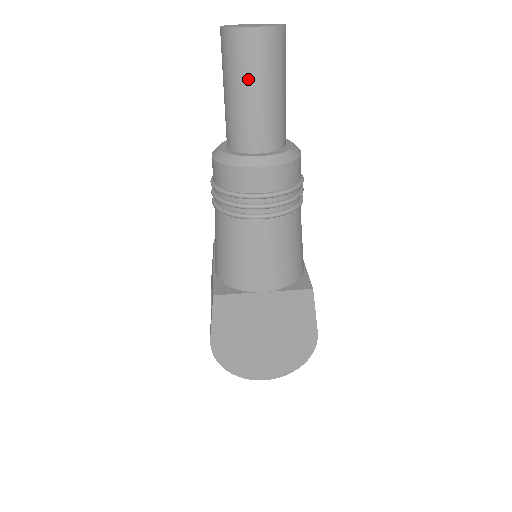
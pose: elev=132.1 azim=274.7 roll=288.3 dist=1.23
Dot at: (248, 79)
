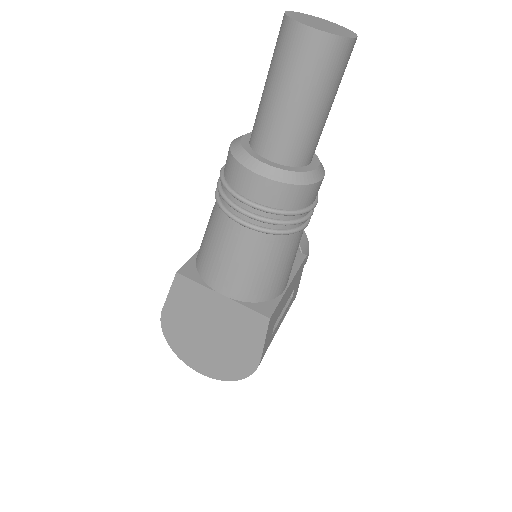
Dot at: (285, 80)
